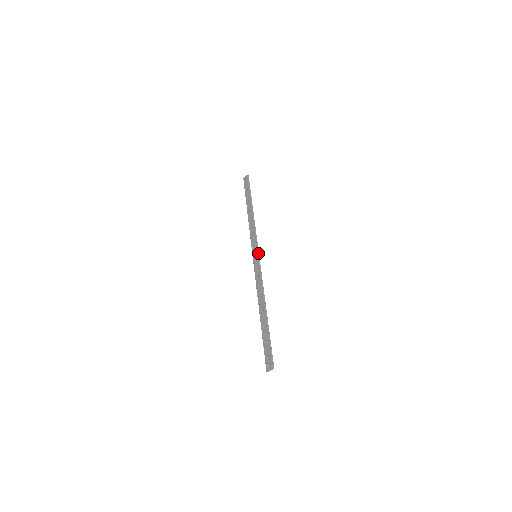
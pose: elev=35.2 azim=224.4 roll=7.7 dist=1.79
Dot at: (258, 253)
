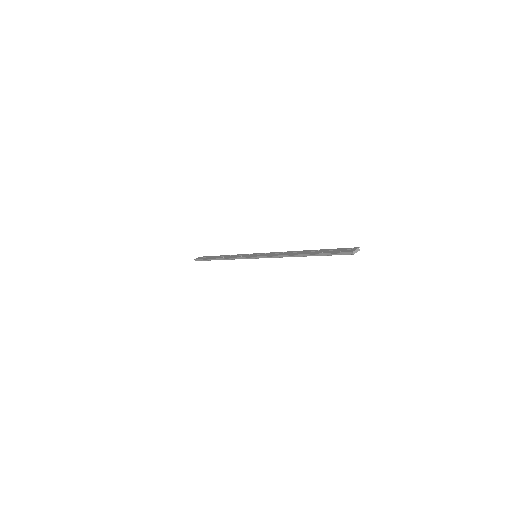
Dot at: occluded
